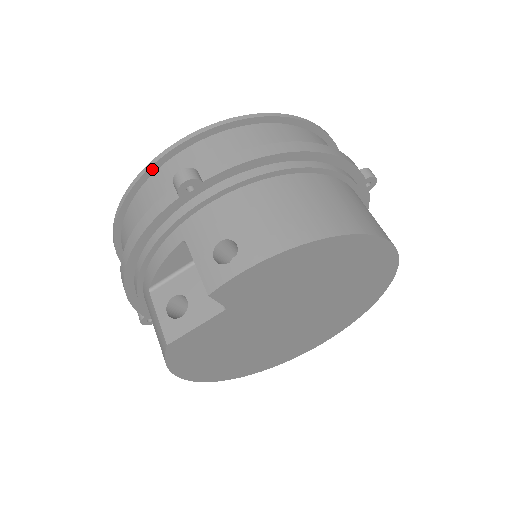
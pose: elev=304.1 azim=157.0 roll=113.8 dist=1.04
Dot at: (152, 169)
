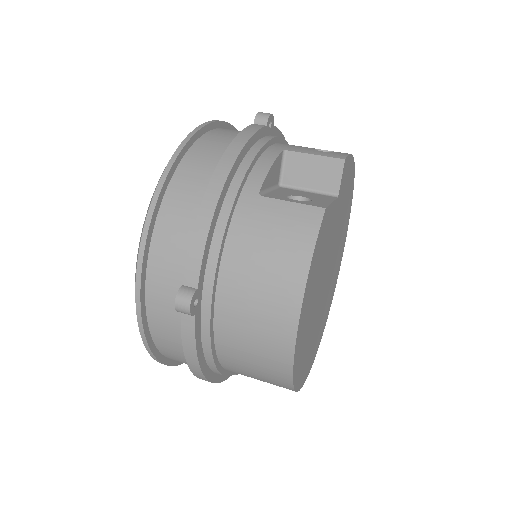
Dot at: (208, 127)
